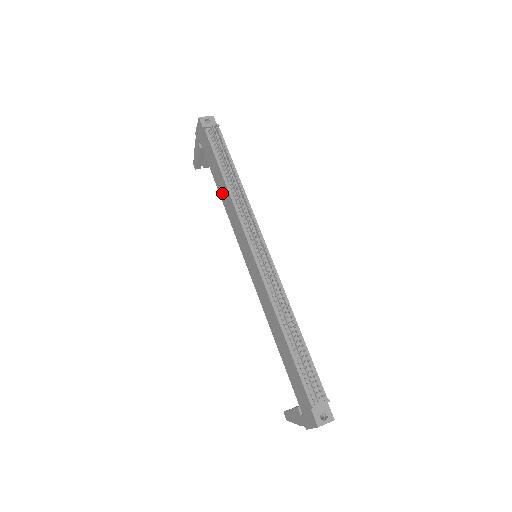
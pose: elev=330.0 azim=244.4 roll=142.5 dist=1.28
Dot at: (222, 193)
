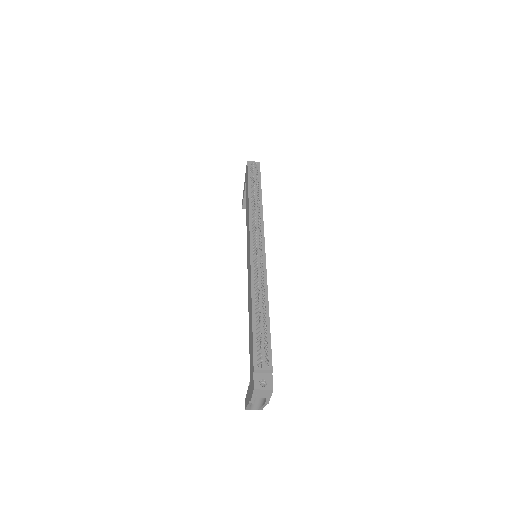
Dot at: occluded
